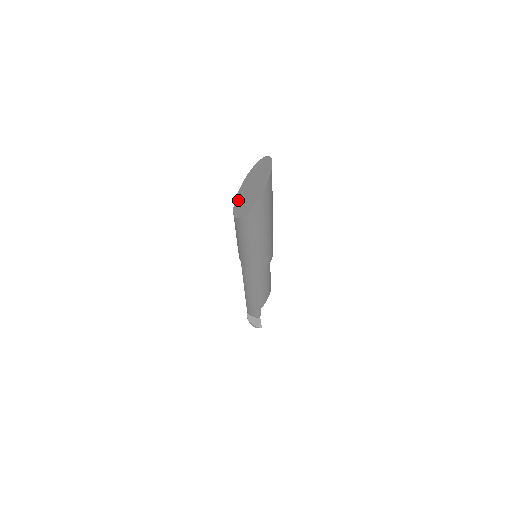
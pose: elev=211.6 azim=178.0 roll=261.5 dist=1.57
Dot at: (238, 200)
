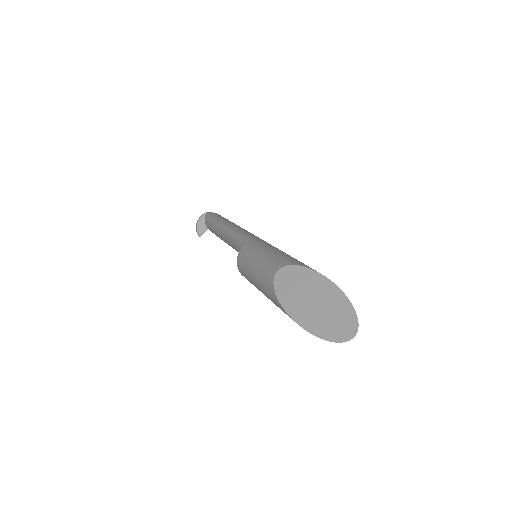
Dot at: (296, 274)
